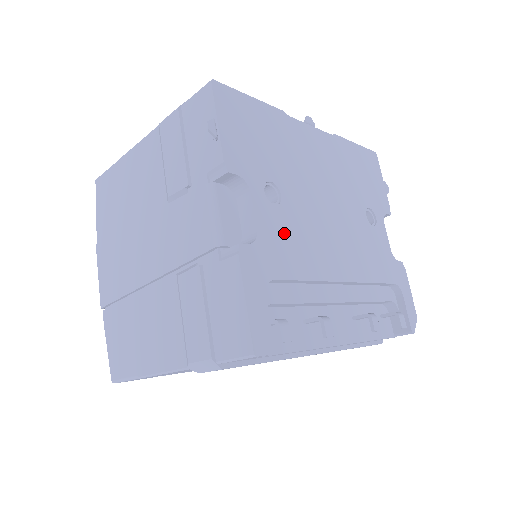
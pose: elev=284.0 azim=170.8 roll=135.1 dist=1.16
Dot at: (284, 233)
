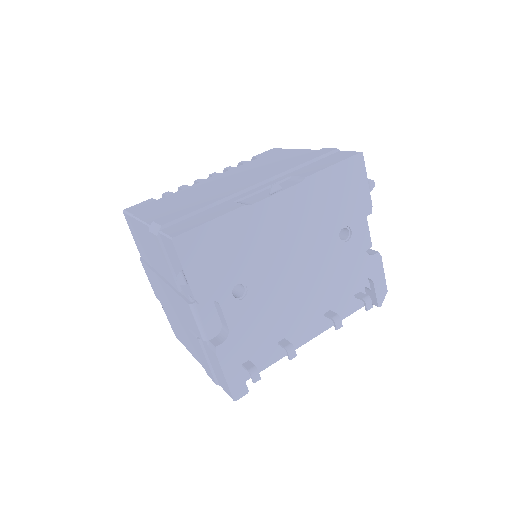
Dot at: (252, 315)
